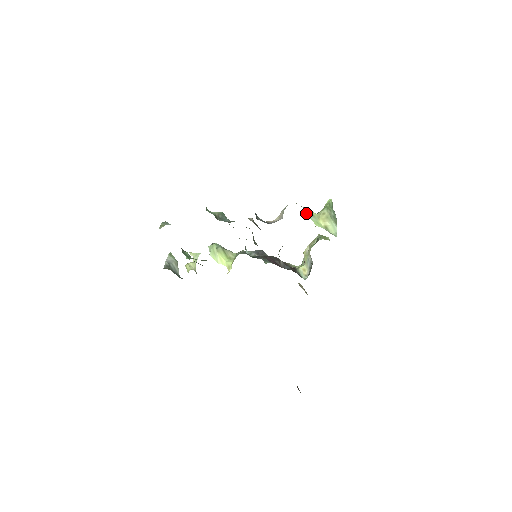
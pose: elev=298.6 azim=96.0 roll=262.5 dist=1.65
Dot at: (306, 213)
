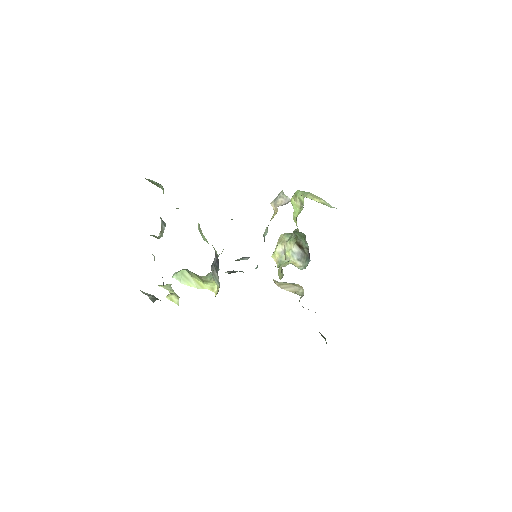
Dot at: (301, 195)
